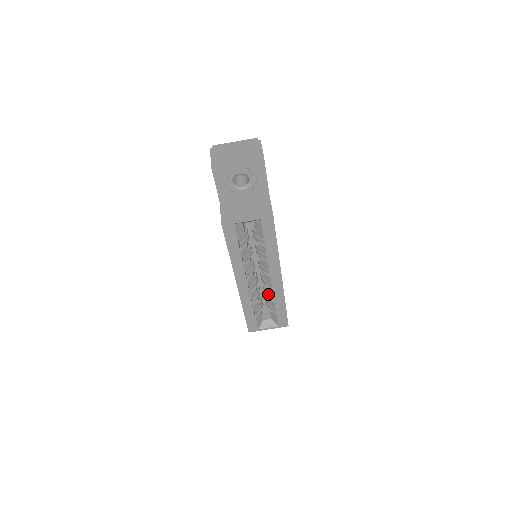
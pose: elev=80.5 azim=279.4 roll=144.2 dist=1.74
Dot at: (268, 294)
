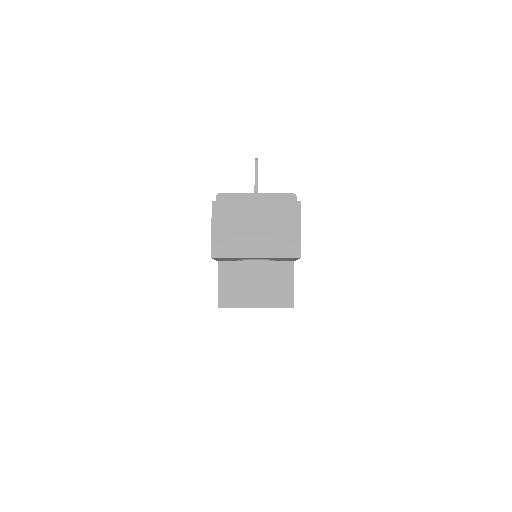
Dot at: occluded
